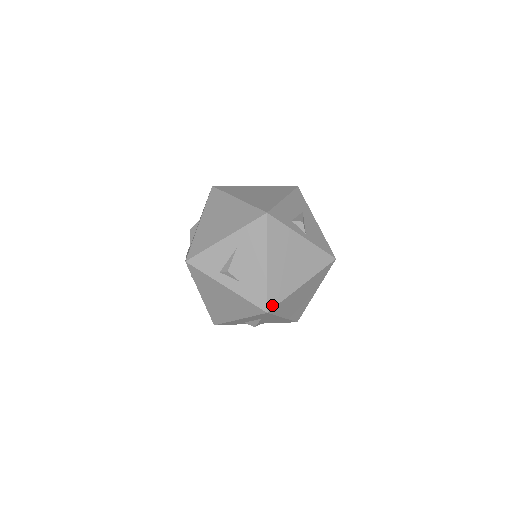
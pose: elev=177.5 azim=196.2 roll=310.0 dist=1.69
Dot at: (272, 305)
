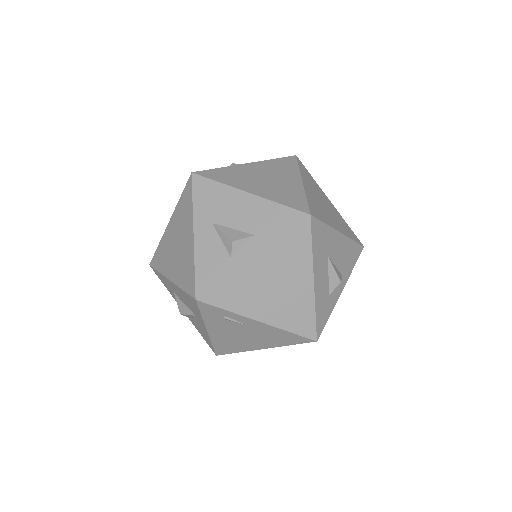
Dot at: (304, 208)
